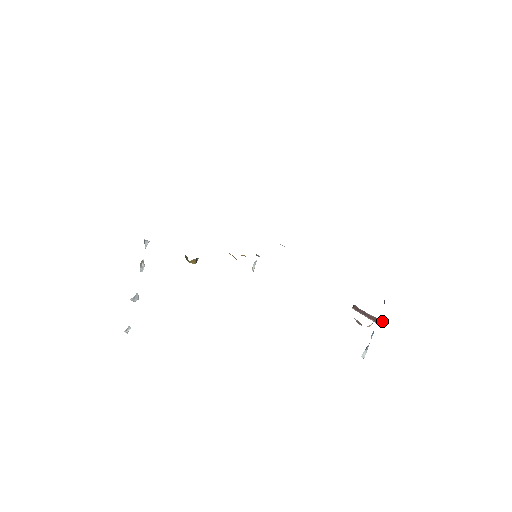
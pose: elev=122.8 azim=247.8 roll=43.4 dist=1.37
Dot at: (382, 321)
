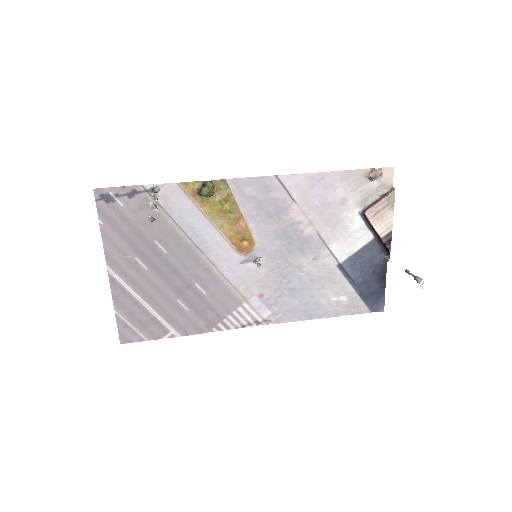
Dot at: (389, 188)
